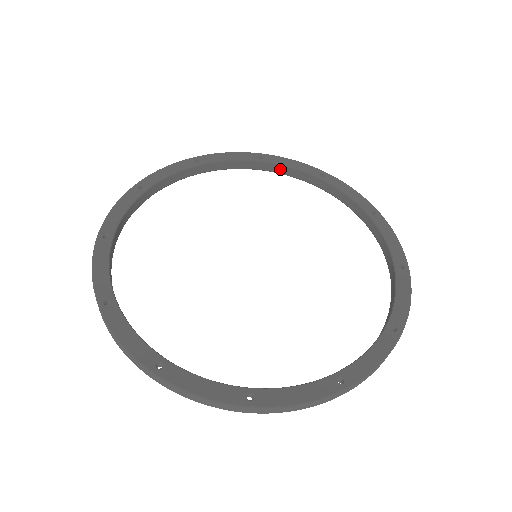
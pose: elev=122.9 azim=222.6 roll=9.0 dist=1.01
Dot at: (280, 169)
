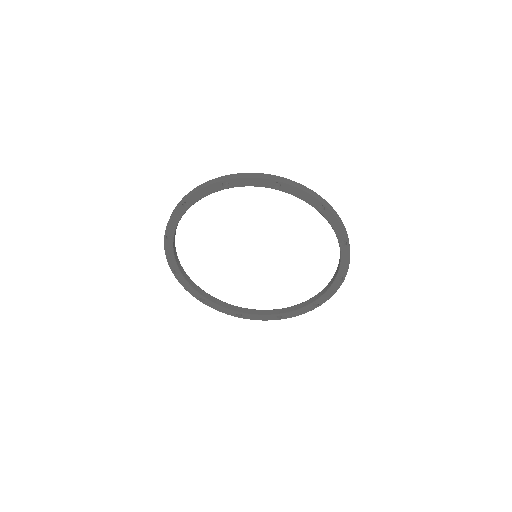
Dot at: (216, 301)
